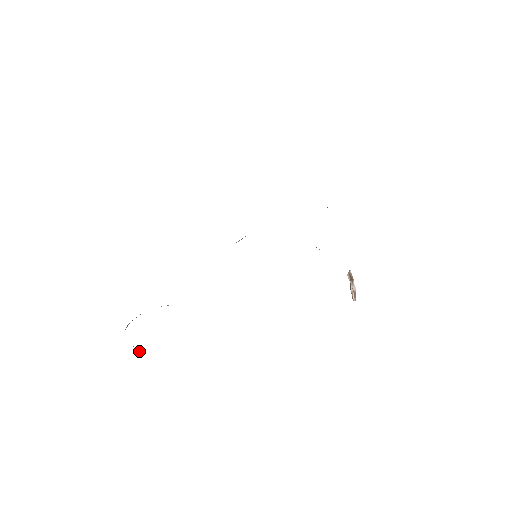
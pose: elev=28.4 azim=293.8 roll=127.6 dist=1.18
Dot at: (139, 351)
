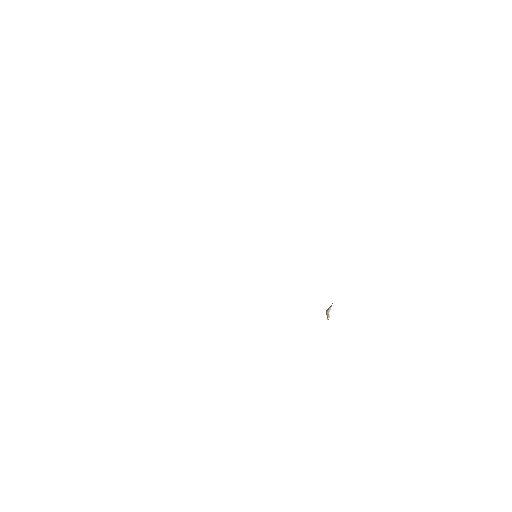
Dot at: occluded
